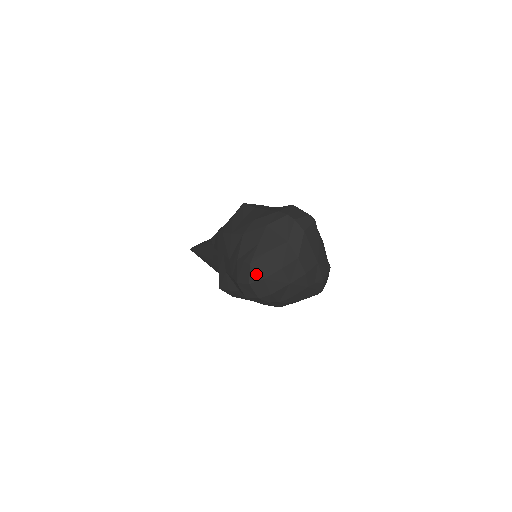
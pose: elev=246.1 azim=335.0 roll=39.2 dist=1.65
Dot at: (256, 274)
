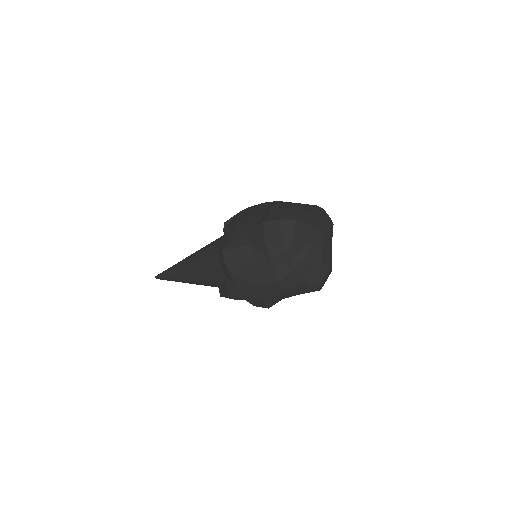
Dot at: (289, 215)
